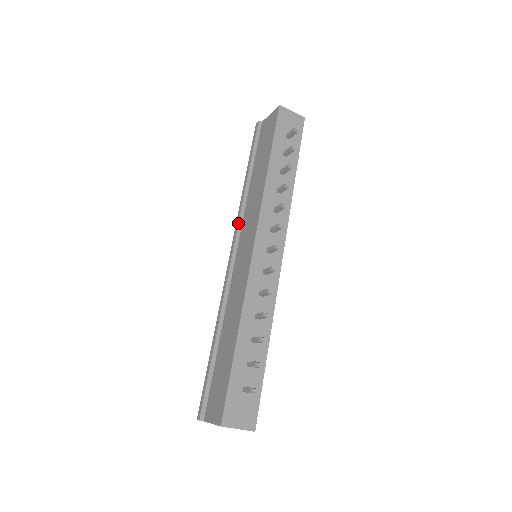
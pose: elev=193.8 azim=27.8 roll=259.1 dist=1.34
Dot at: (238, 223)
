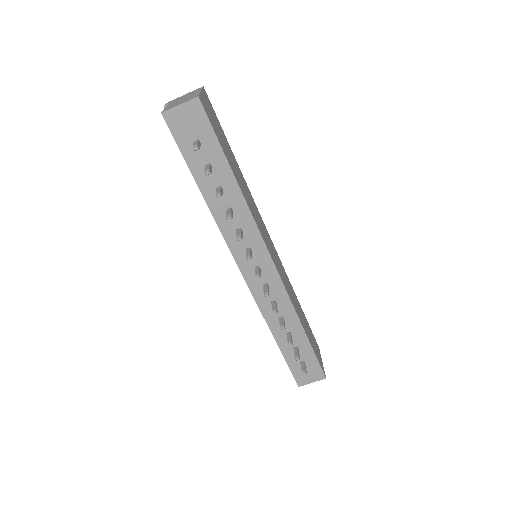
Dot at: occluded
